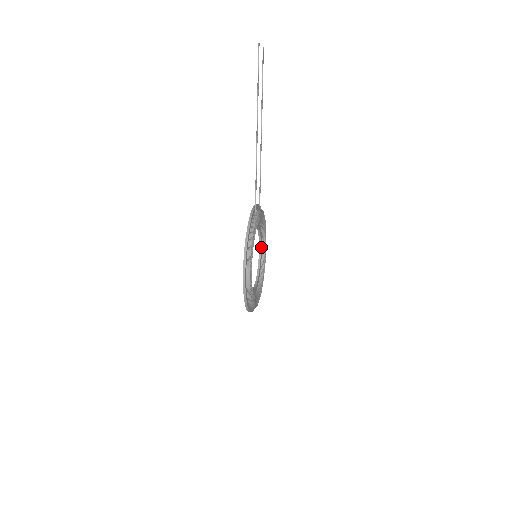
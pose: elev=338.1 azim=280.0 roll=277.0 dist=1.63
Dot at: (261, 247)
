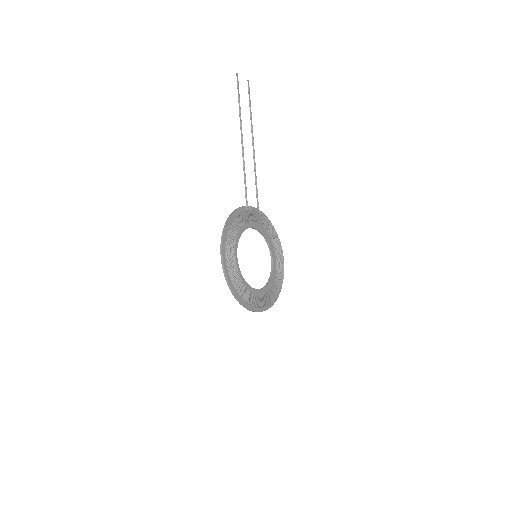
Dot at: (274, 257)
